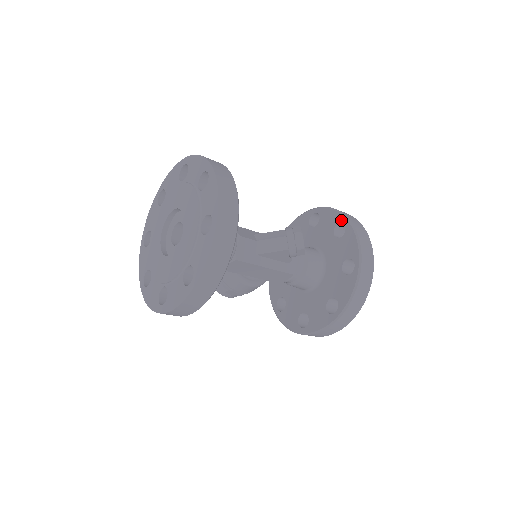
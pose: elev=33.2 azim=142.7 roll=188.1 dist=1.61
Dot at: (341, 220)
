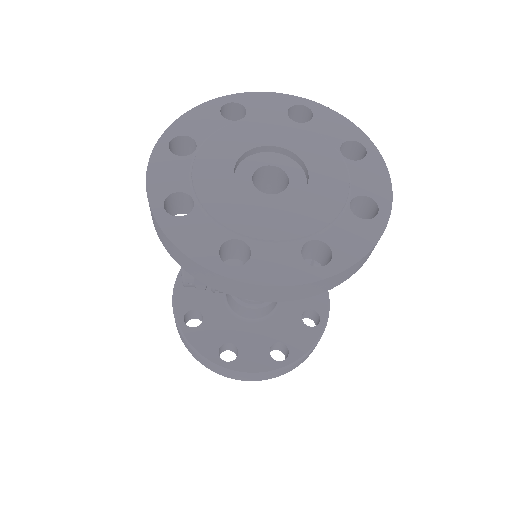
Dot at: occluded
